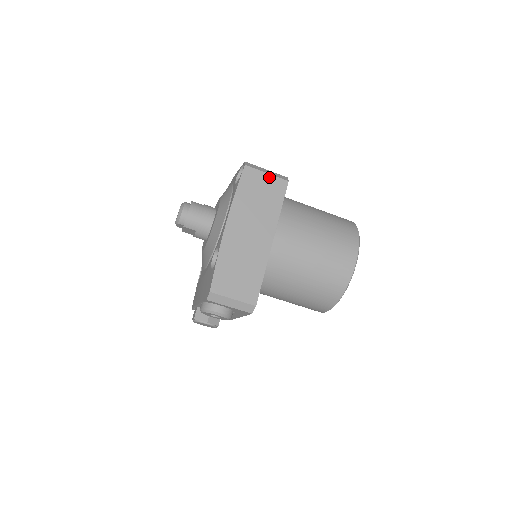
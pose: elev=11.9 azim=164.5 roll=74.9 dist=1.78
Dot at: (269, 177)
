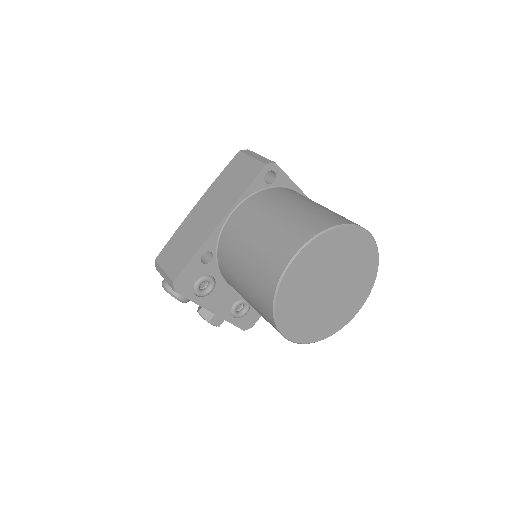
Dot at: (252, 161)
